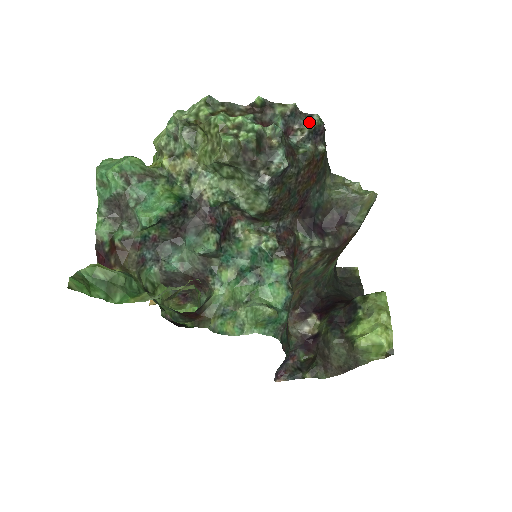
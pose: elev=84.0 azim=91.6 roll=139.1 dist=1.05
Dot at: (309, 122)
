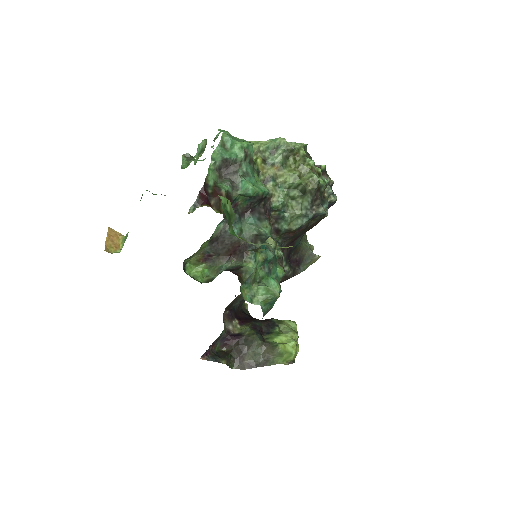
Dot at: (334, 196)
